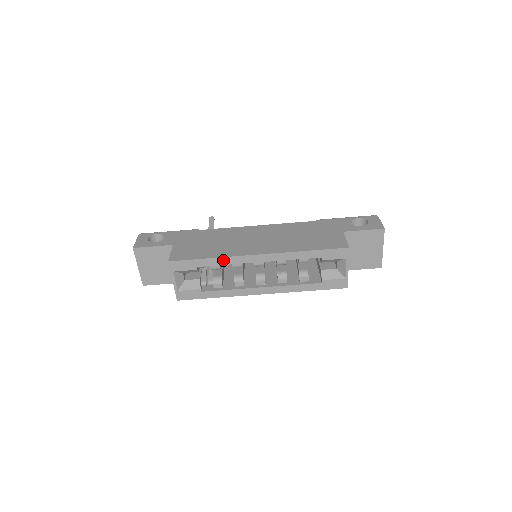
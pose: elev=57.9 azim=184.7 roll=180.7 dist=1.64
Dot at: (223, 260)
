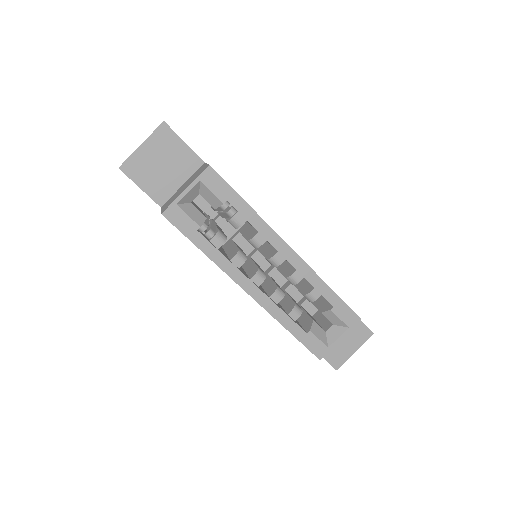
Dot at: (258, 220)
